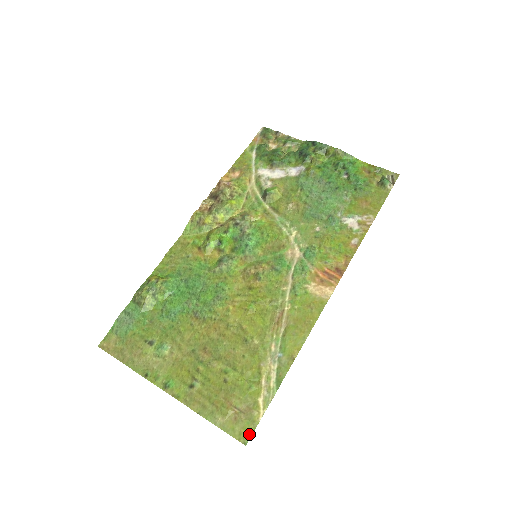
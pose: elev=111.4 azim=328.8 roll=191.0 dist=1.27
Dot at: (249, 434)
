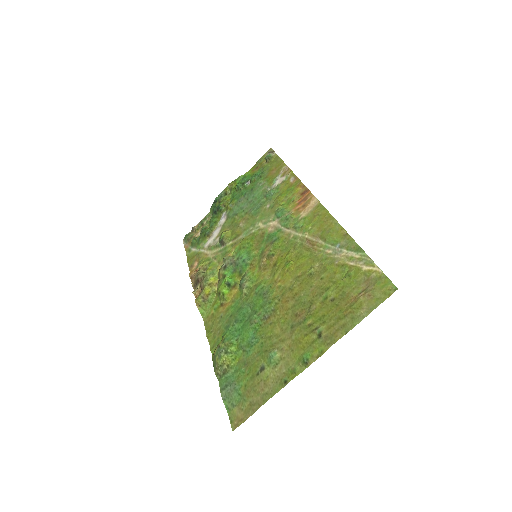
Dot at: (389, 284)
